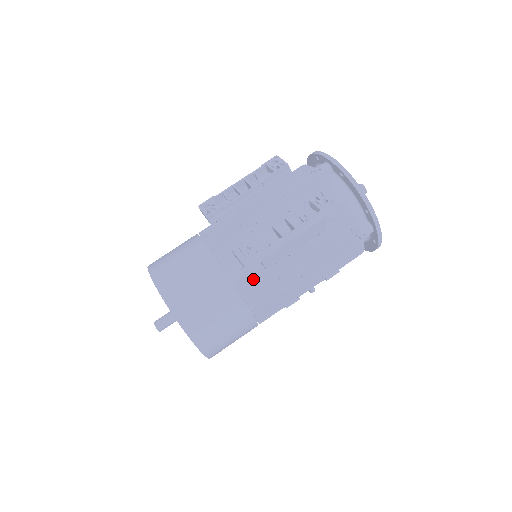
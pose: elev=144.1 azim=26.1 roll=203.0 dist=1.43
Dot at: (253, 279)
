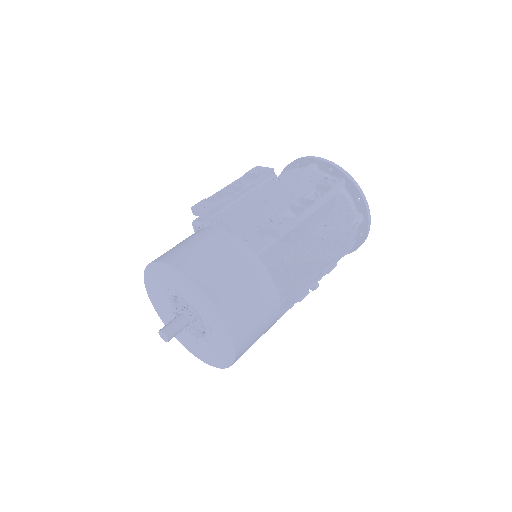
Dot at: occluded
